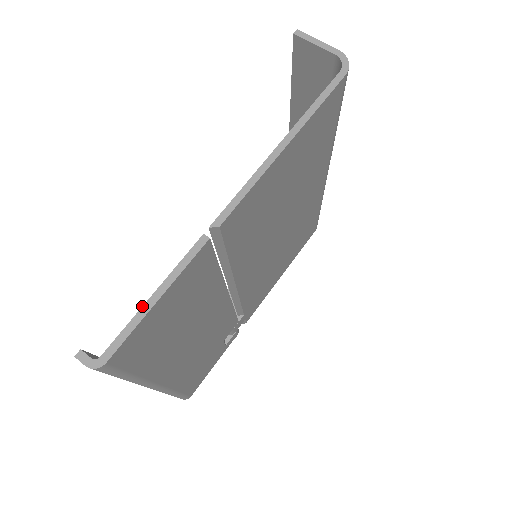
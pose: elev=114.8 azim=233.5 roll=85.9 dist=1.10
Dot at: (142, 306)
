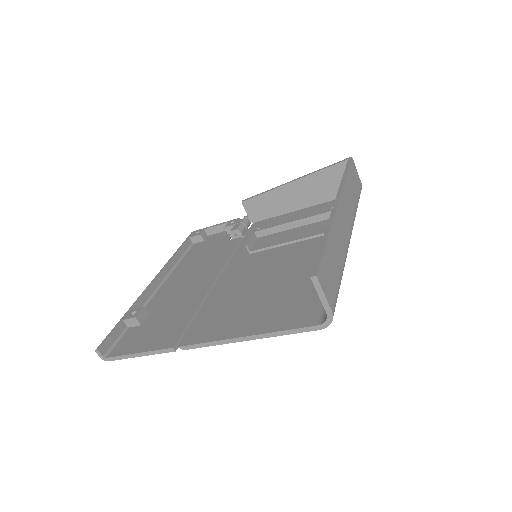
Dot at: (131, 354)
